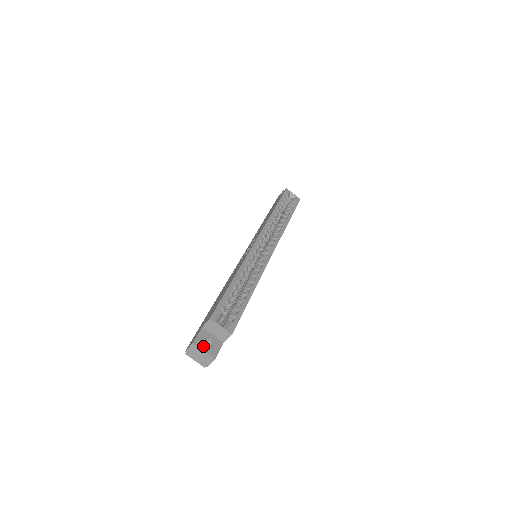
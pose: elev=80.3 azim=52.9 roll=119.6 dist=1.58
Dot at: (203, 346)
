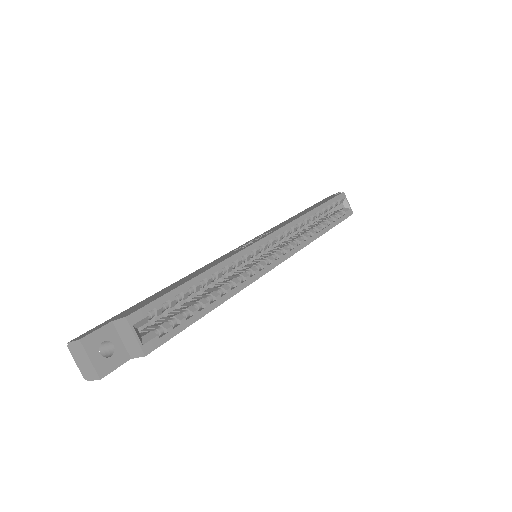
Dot at: (94, 351)
